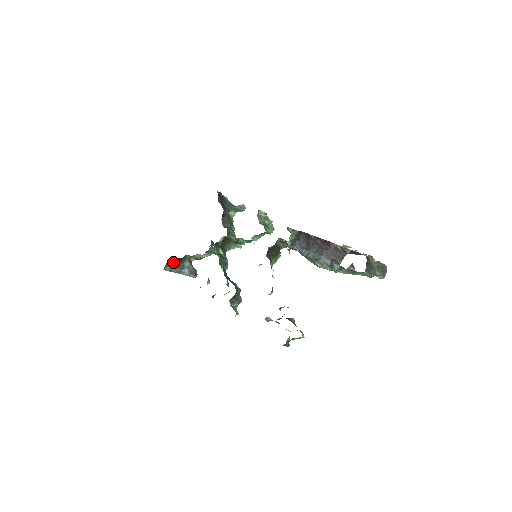
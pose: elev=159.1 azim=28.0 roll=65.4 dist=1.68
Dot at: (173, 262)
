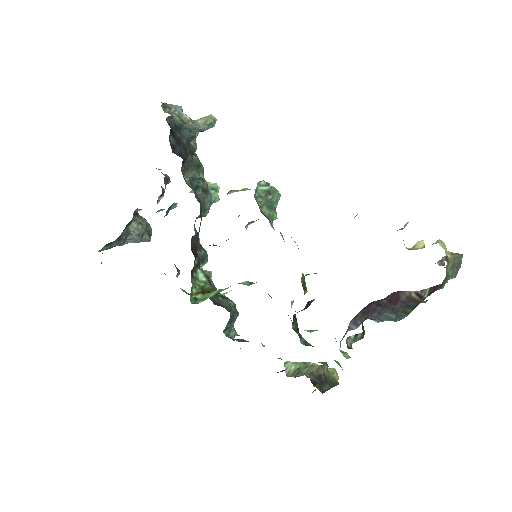
Dot at: occluded
